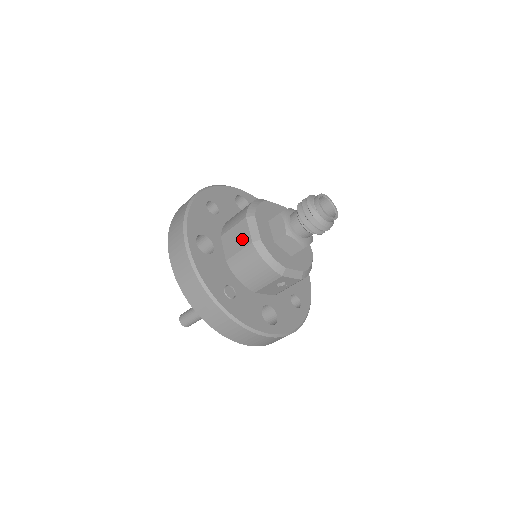
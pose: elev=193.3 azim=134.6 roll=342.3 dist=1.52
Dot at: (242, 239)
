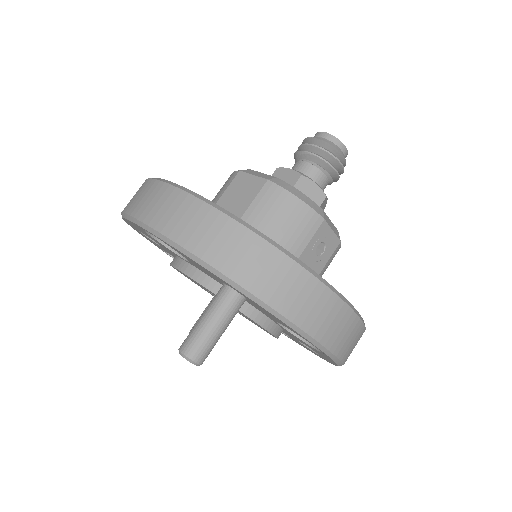
Dot at: (248, 190)
